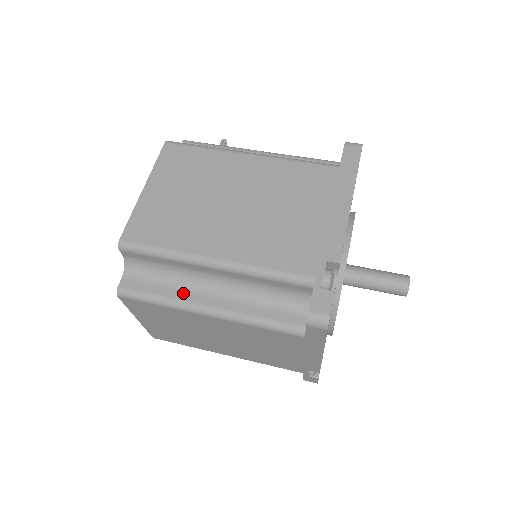
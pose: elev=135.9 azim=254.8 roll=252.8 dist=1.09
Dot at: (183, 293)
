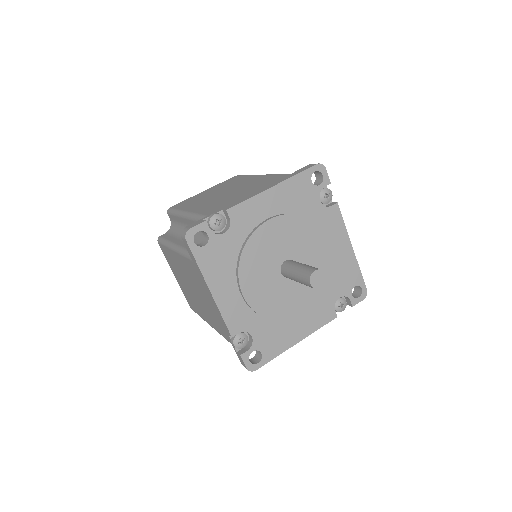
Dot at: (175, 238)
